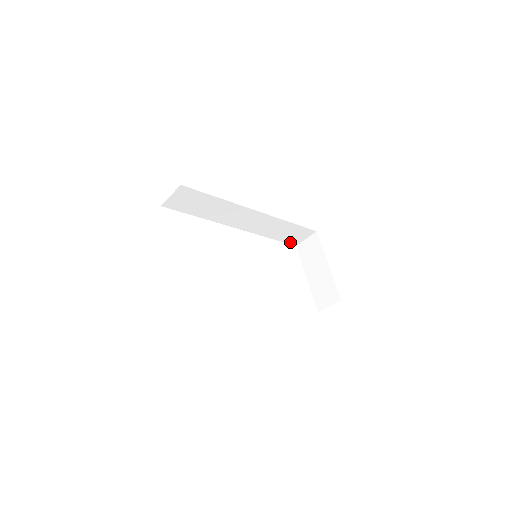
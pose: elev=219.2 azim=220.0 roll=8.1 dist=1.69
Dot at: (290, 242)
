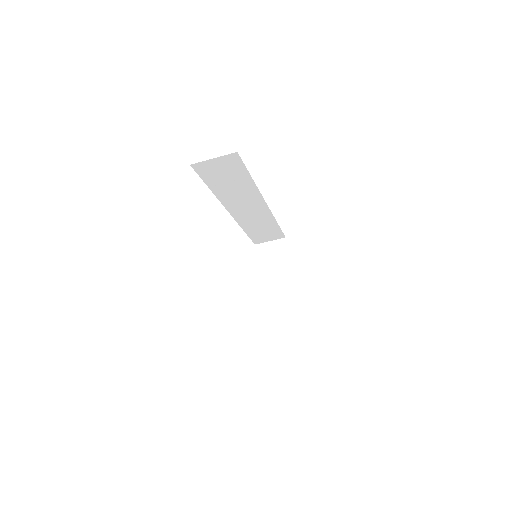
Dot at: (255, 240)
